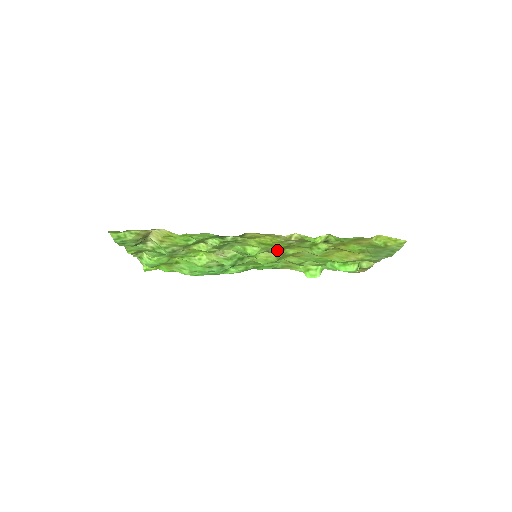
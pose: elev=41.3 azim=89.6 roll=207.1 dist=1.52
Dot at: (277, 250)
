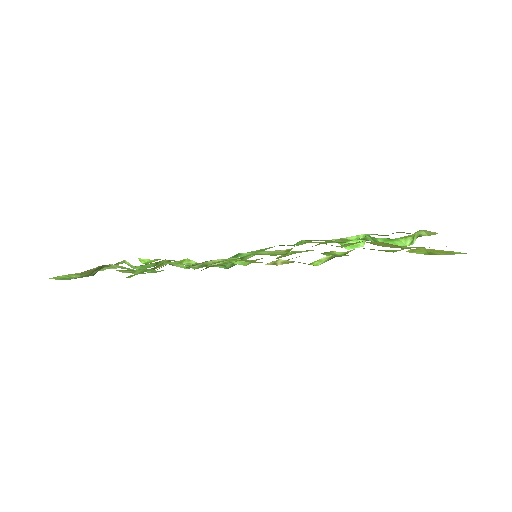
Dot at: occluded
